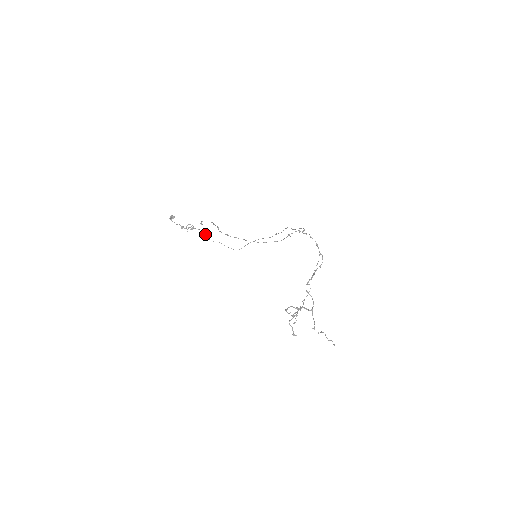
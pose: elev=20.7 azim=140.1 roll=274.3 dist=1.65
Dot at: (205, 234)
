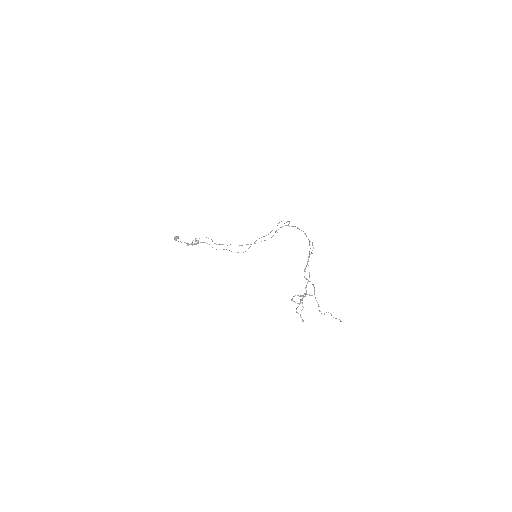
Dot at: occluded
